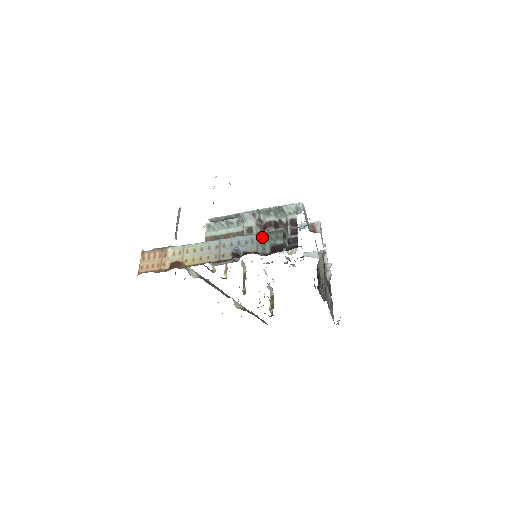
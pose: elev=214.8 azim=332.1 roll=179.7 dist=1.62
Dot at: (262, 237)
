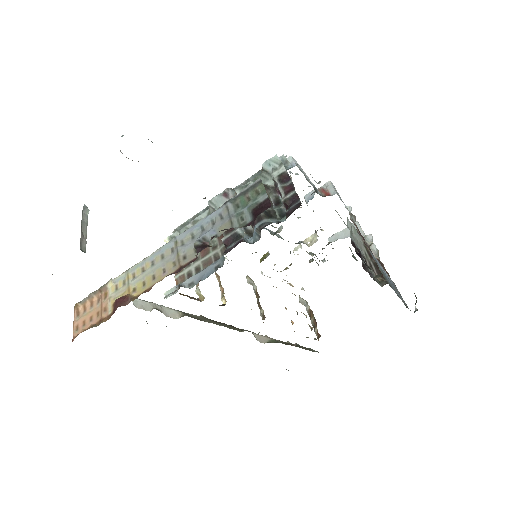
Dot at: (234, 204)
